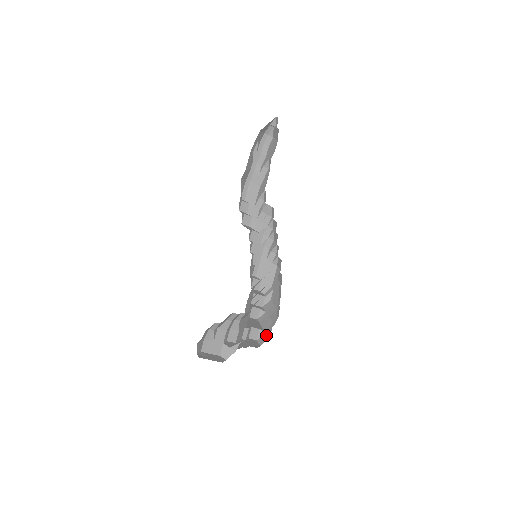
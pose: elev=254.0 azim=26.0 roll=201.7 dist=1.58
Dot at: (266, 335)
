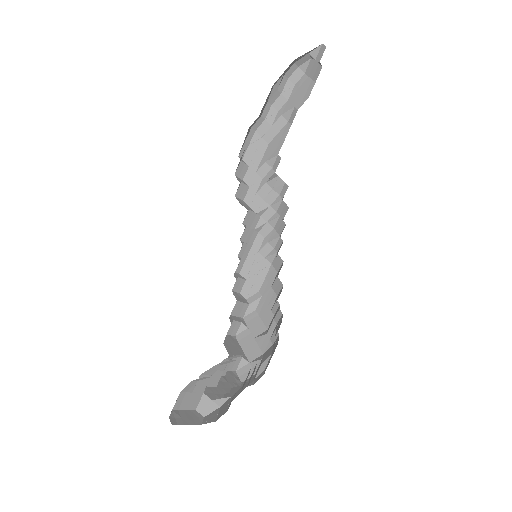
Dot at: (251, 367)
